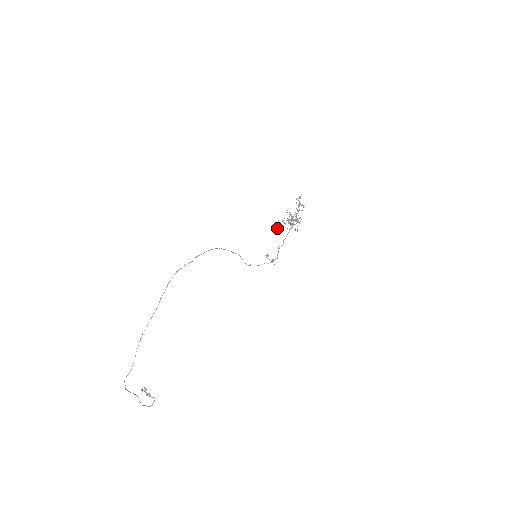
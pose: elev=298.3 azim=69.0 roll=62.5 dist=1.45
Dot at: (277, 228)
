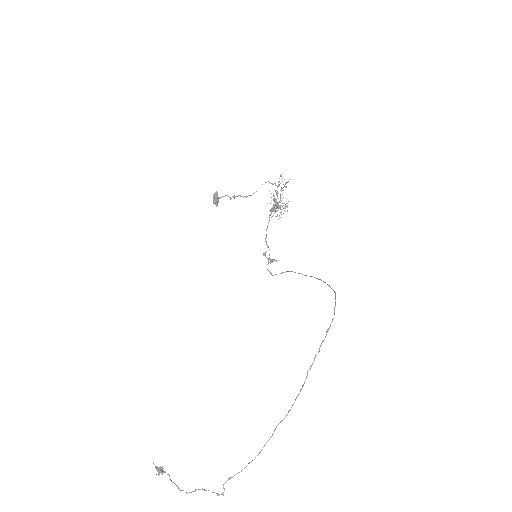
Dot at: (215, 201)
